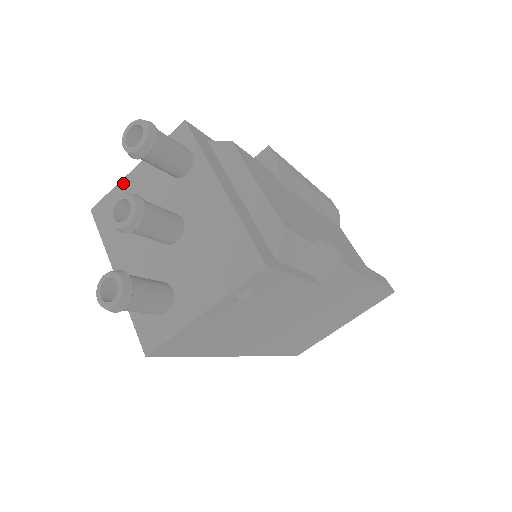
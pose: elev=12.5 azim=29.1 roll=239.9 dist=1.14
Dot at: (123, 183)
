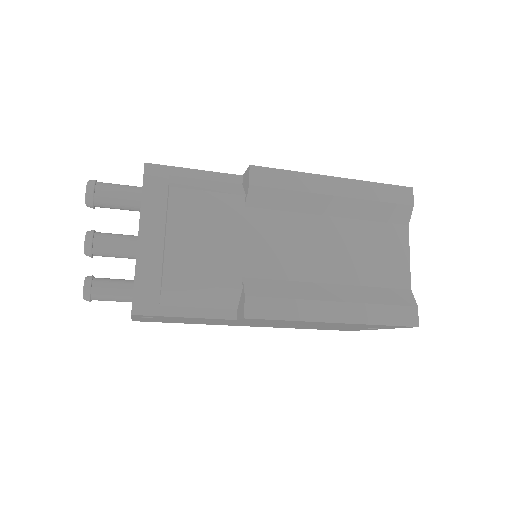
Dot at: occluded
